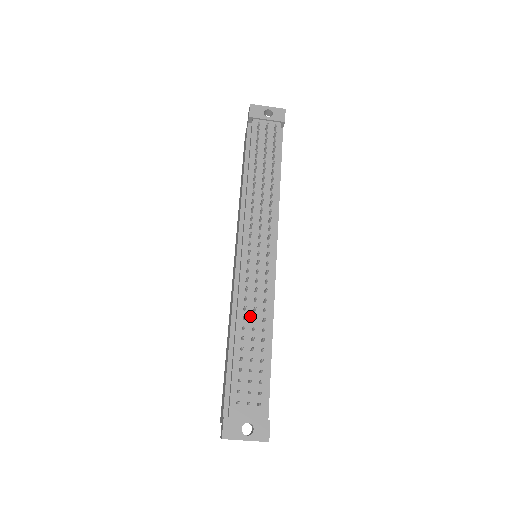
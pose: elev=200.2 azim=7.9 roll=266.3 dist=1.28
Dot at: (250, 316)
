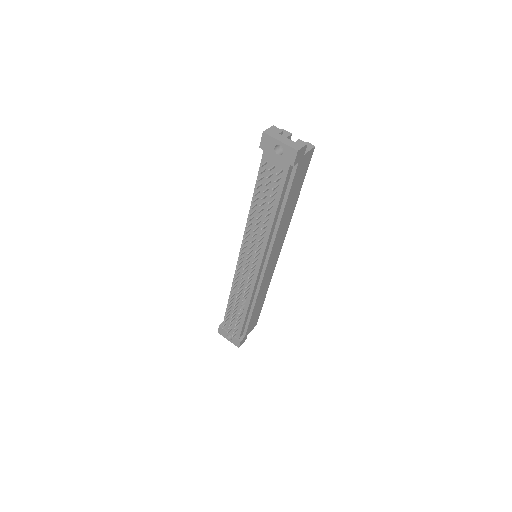
Dot at: occluded
